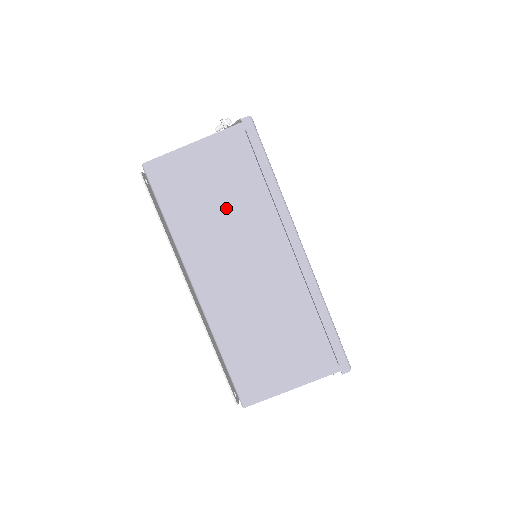
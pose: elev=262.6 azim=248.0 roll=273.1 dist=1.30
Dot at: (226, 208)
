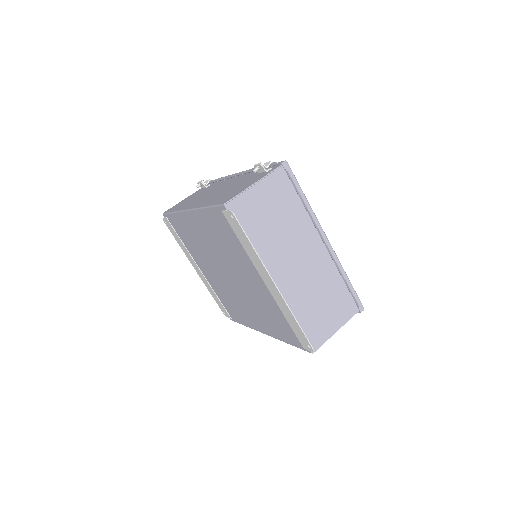
Dot at: (282, 224)
